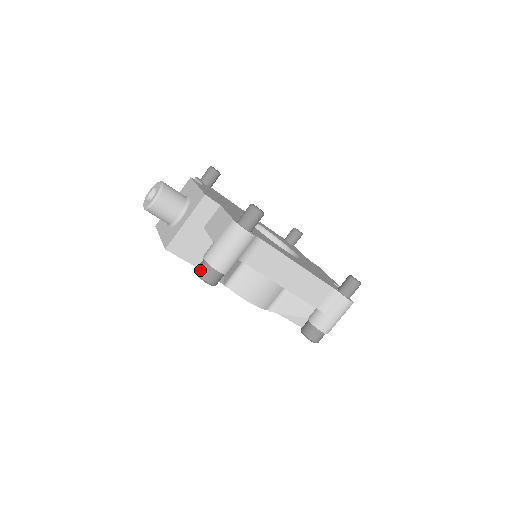
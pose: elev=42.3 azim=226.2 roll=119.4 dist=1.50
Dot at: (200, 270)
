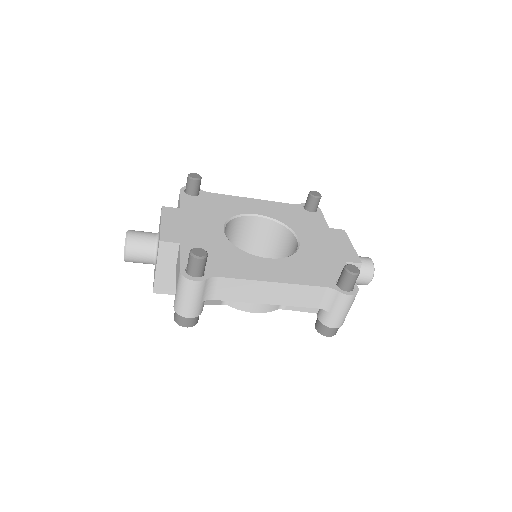
Dot at: (175, 317)
